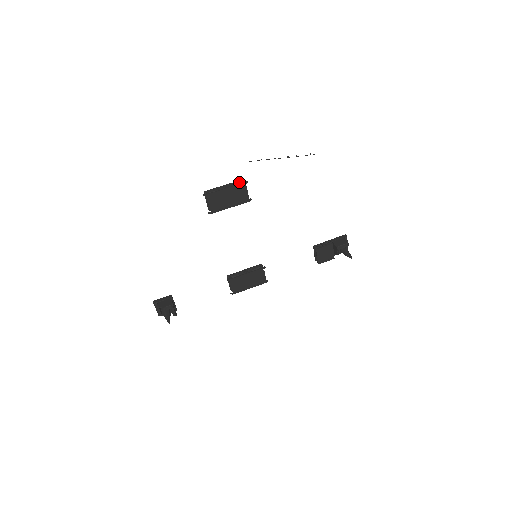
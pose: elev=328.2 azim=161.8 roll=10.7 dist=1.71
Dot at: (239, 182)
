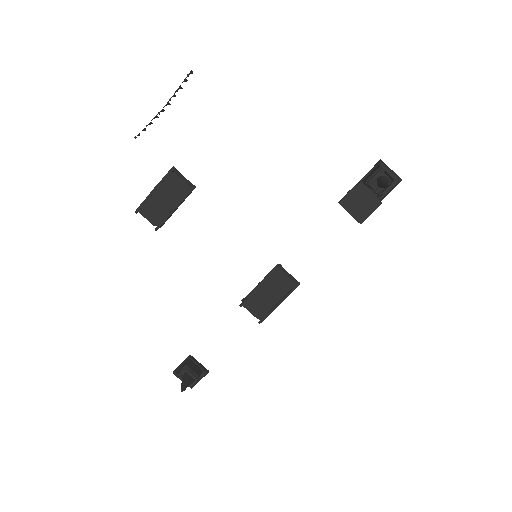
Dot at: occluded
